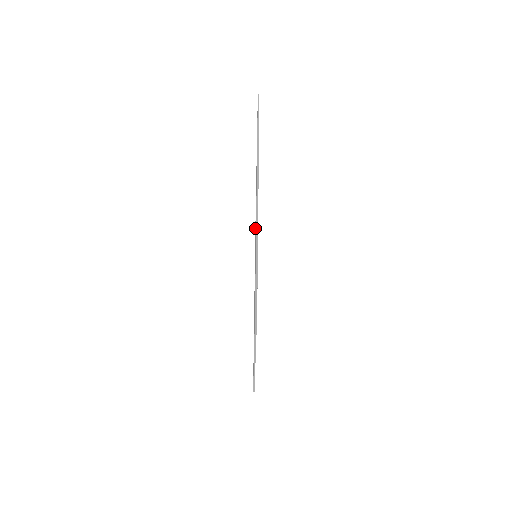
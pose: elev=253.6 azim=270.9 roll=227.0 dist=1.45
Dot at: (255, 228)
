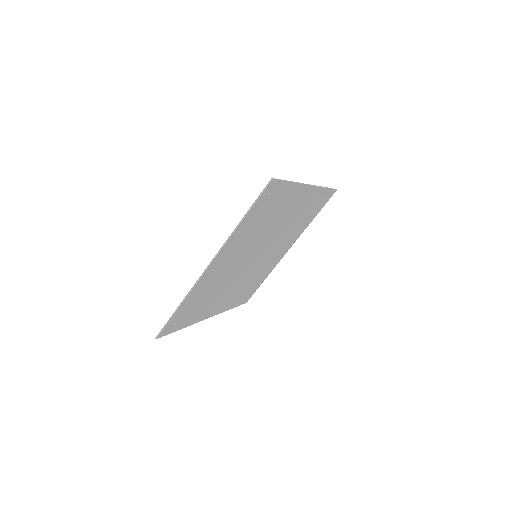
Dot at: occluded
